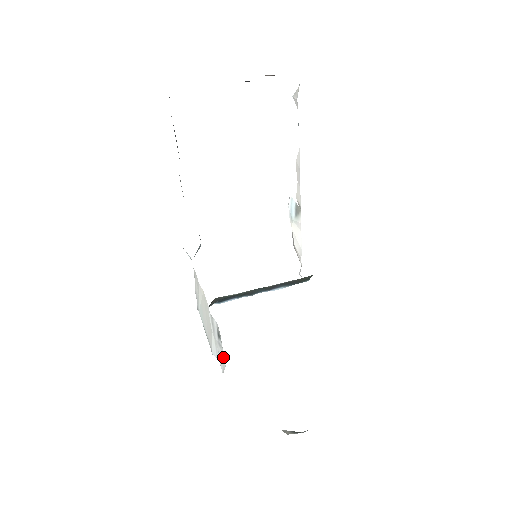
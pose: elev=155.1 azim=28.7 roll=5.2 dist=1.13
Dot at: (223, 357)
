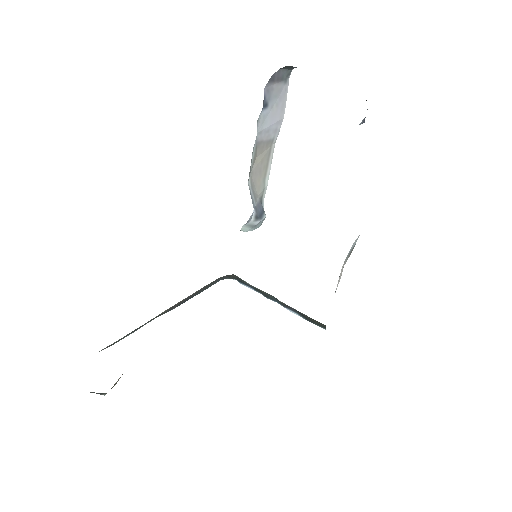
Dot at: occluded
